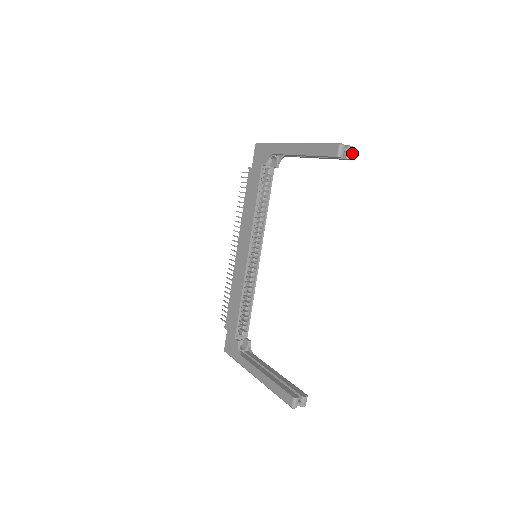
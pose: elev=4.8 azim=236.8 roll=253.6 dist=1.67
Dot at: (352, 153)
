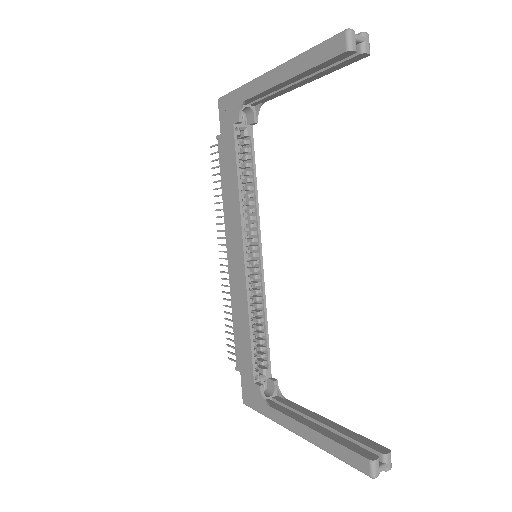
Dot at: (368, 43)
